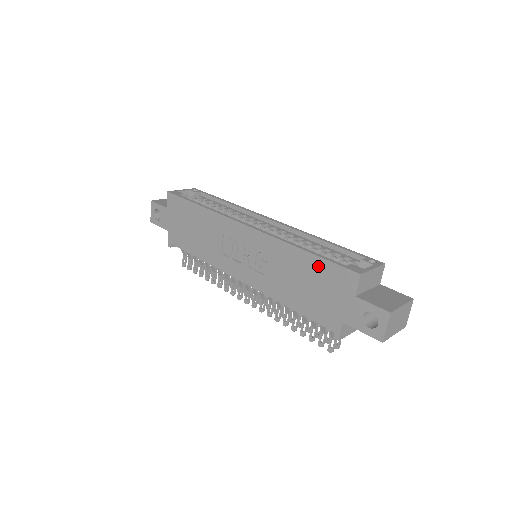
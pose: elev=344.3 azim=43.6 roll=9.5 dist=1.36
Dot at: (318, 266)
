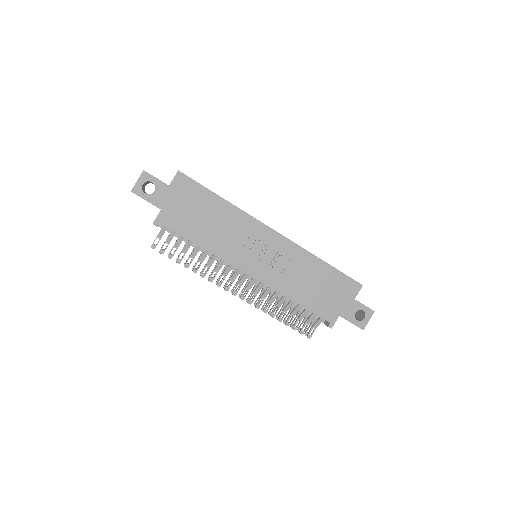
Dot at: (333, 275)
